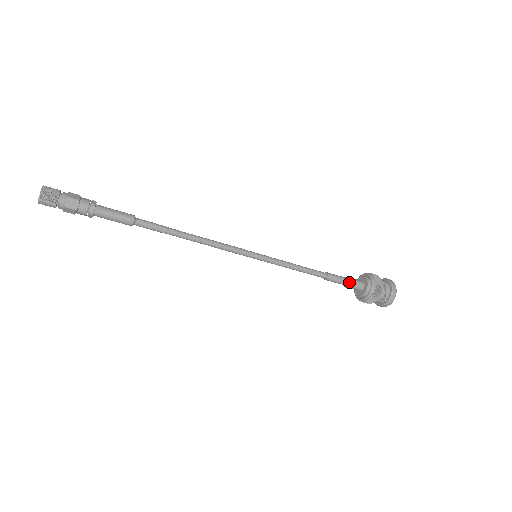
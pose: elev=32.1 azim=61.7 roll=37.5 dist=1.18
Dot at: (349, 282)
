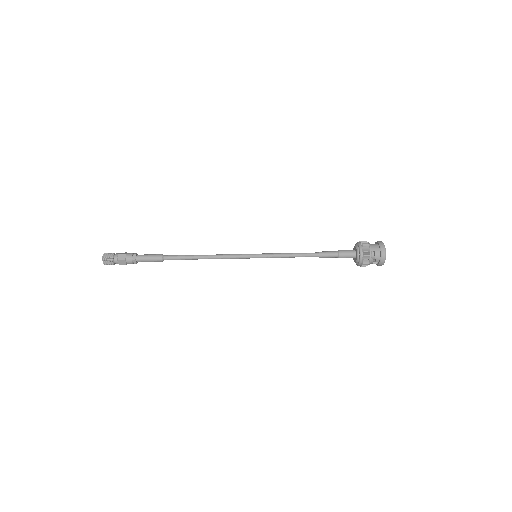
Dot at: (340, 256)
